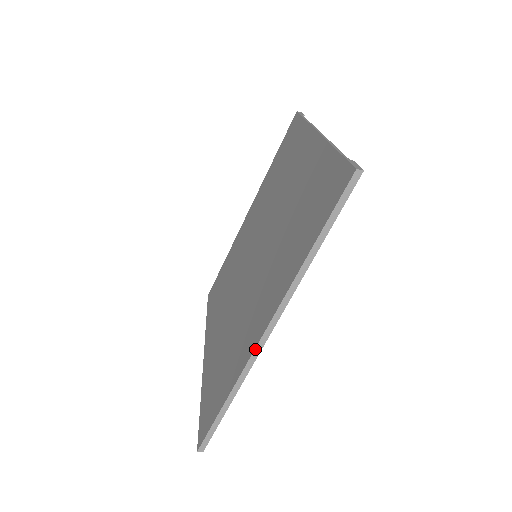
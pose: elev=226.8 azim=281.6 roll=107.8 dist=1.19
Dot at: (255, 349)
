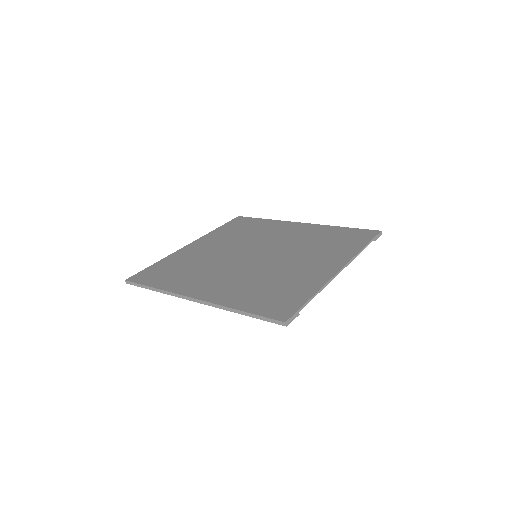
Dot at: (184, 296)
